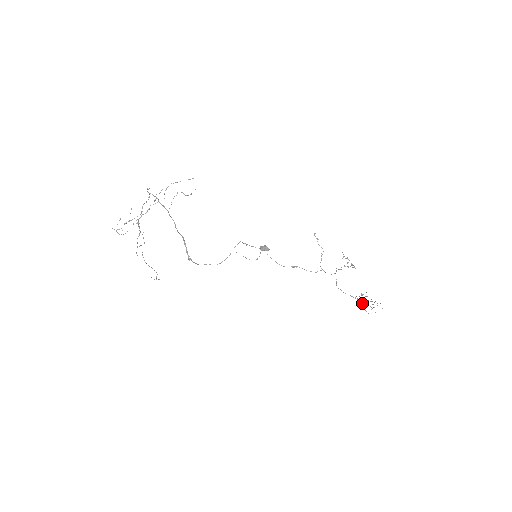
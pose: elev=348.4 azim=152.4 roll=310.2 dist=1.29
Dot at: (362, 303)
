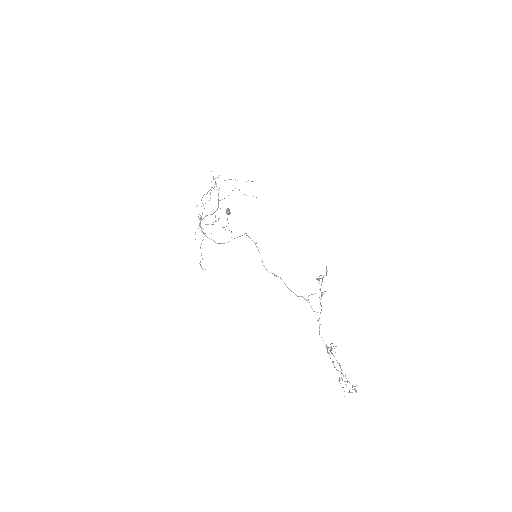
Dot at: occluded
